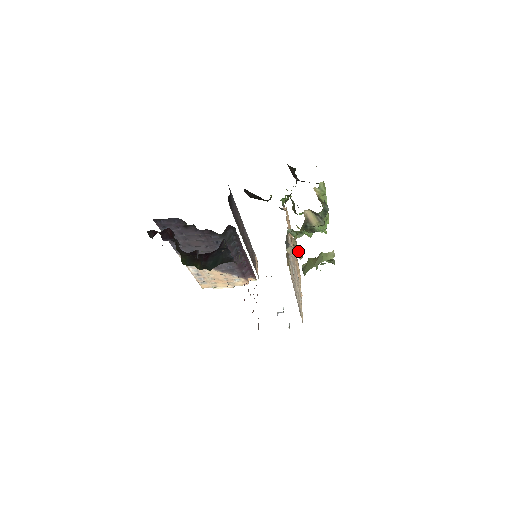
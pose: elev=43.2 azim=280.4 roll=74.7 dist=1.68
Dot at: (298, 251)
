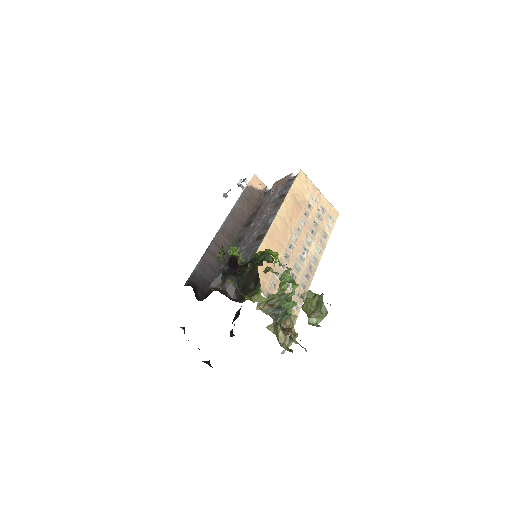
Dot at: (290, 341)
